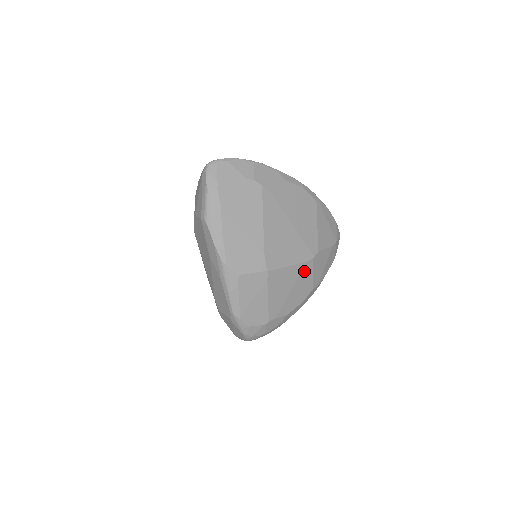
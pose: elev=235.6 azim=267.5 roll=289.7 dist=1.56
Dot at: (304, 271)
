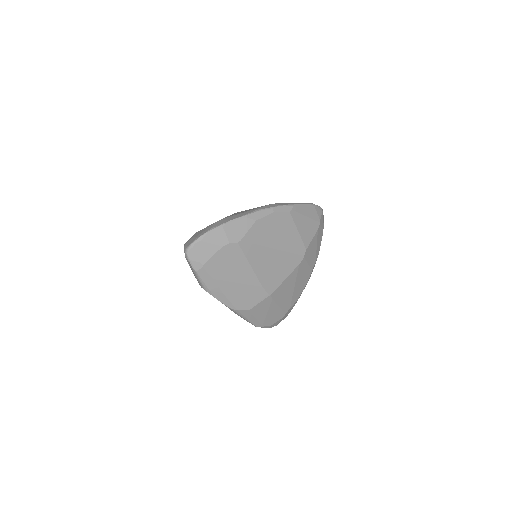
Dot at: (300, 270)
